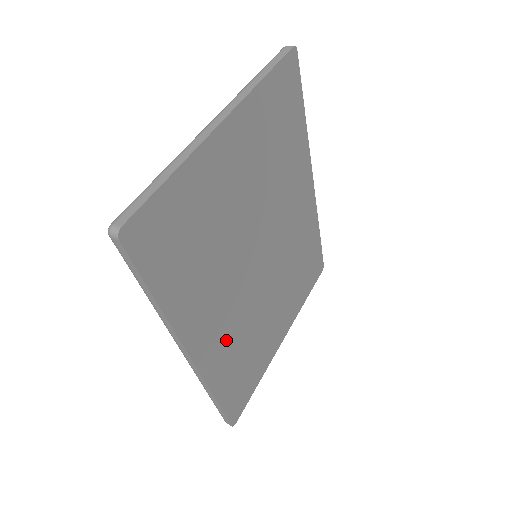
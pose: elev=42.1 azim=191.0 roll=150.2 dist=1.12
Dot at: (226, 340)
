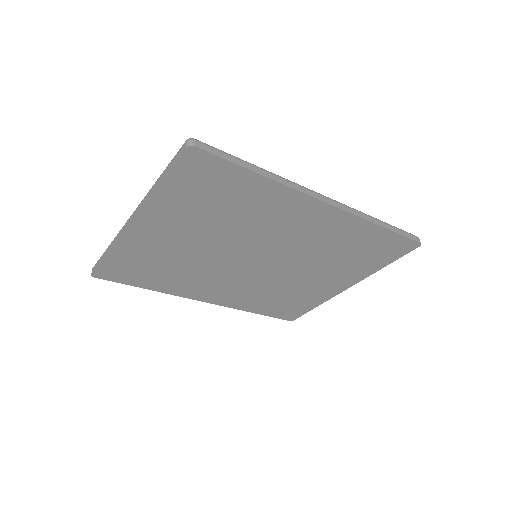
Dot at: (241, 294)
